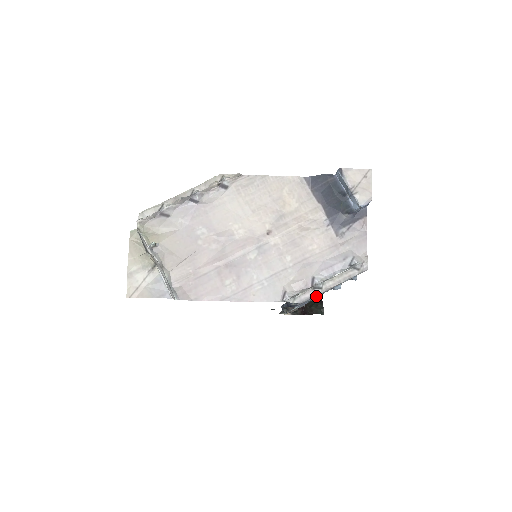
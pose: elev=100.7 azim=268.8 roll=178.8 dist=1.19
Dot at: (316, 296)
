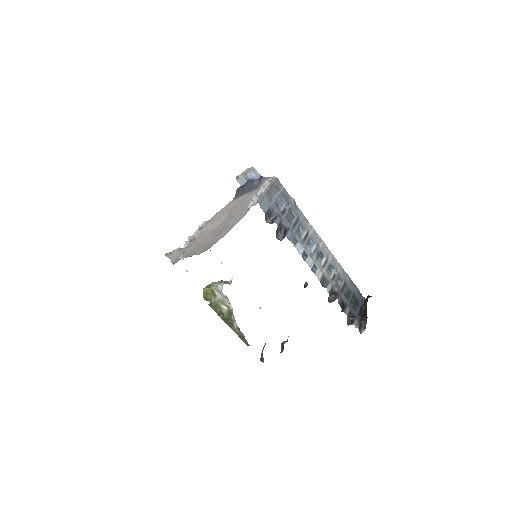
Dot at: (262, 197)
